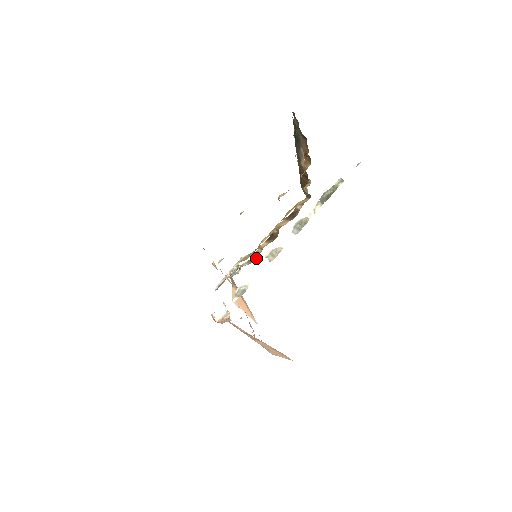
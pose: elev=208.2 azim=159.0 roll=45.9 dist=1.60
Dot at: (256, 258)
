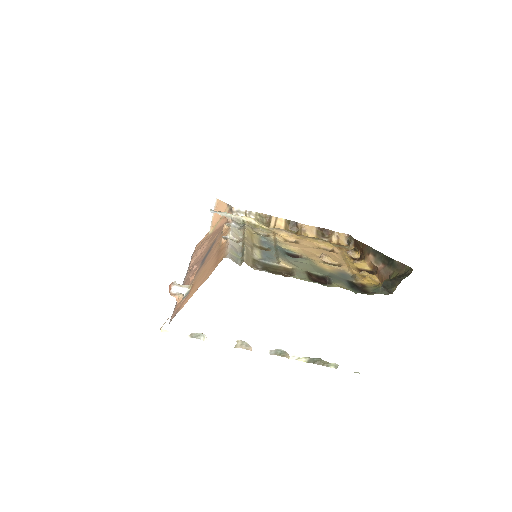
Dot at: (264, 220)
